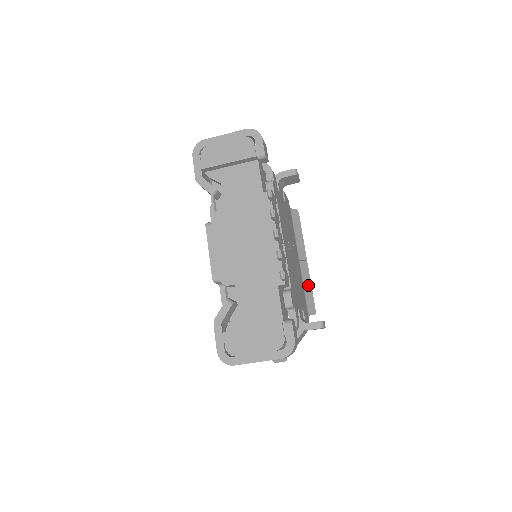
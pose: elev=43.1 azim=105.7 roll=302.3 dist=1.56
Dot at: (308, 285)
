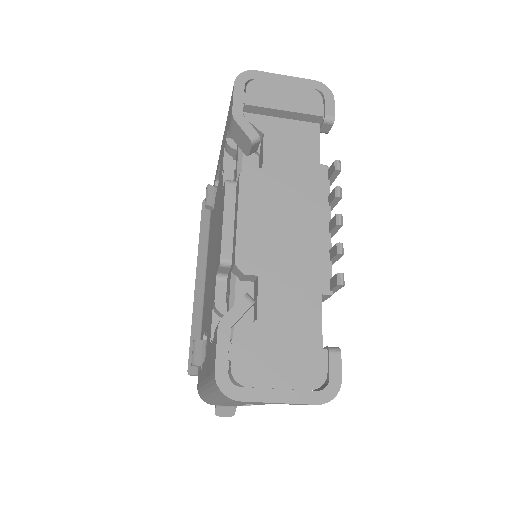
Dot at: occluded
